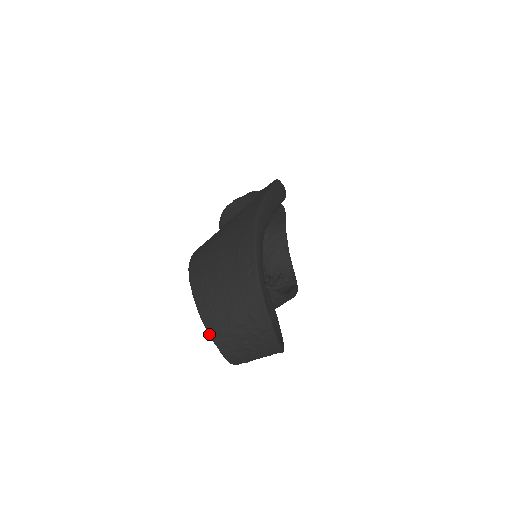
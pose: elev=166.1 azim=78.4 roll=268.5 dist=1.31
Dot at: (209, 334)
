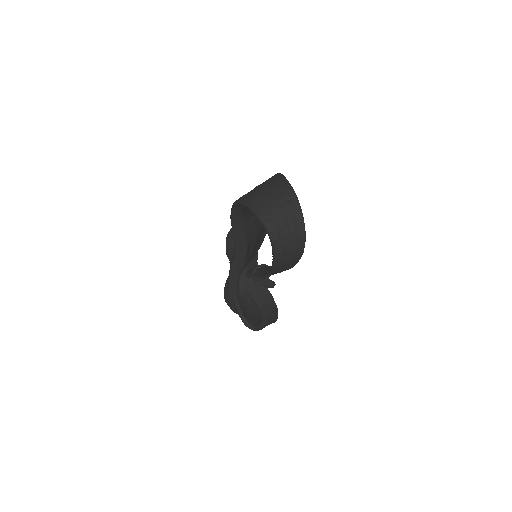
Dot at: (260, 218)
